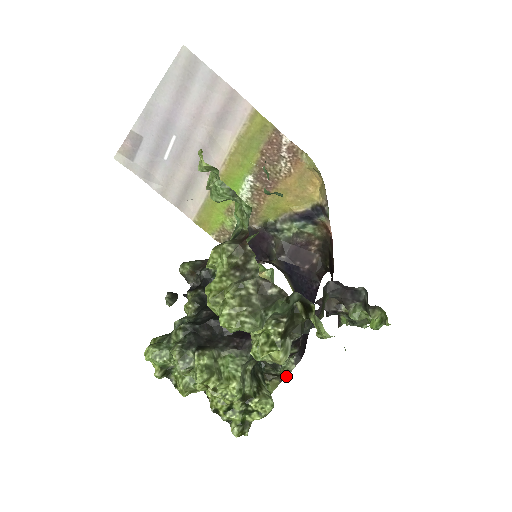
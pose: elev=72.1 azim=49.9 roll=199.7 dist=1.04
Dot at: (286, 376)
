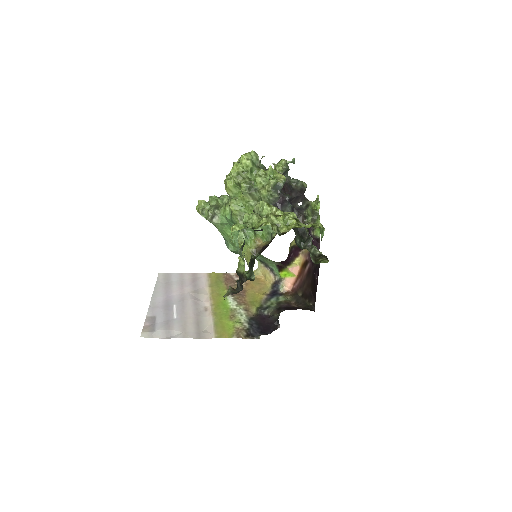
Dot at: (326, 257)
